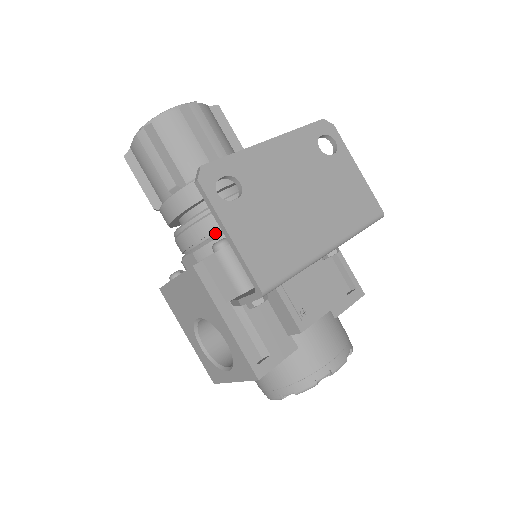
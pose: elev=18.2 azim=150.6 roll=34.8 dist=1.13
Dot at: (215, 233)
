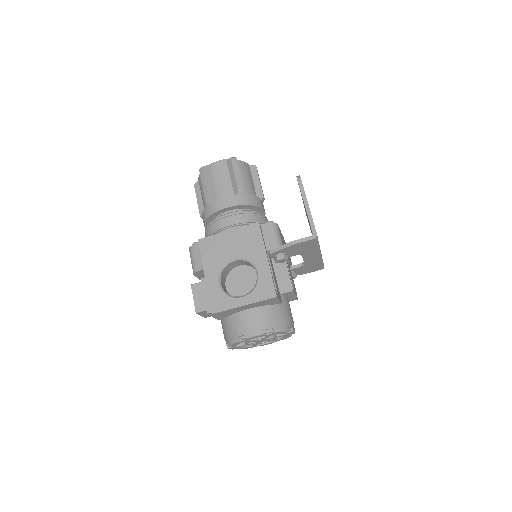
Dot at: occluded
